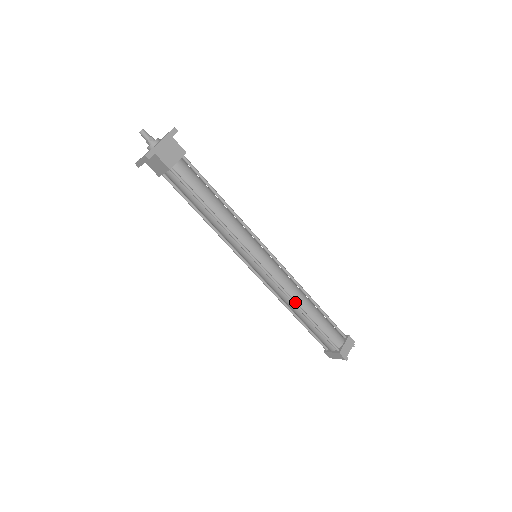
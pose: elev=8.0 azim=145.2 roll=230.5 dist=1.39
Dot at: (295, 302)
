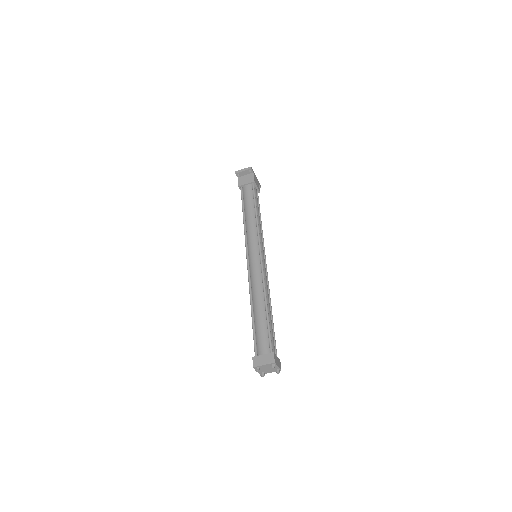
Dot at: (266, 291)
